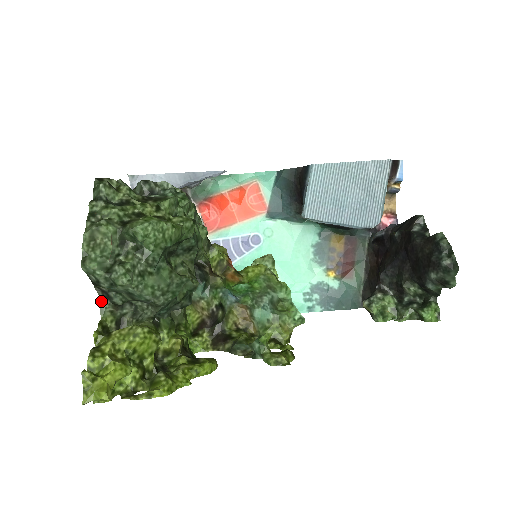
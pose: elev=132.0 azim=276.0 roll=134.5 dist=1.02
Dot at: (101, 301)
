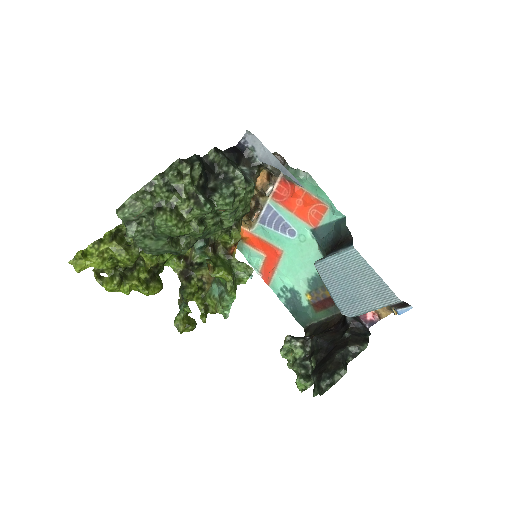
Dot at: occluded
